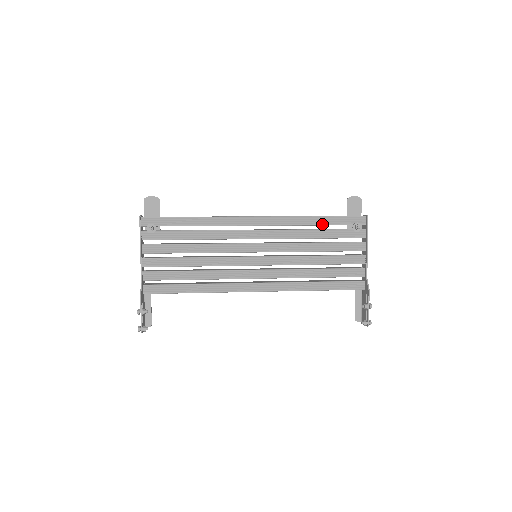
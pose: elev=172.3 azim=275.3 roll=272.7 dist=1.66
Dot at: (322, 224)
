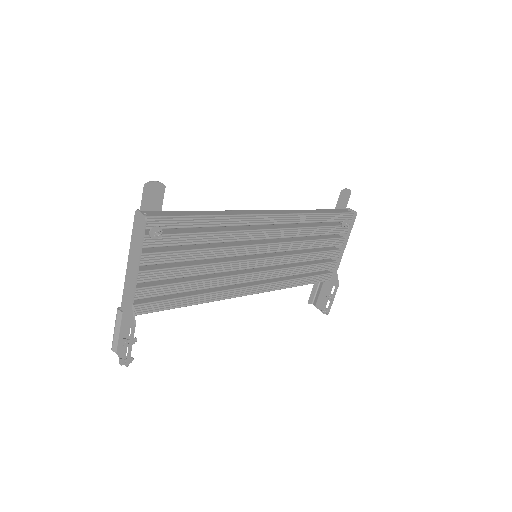
Dot at: (322, 221)
